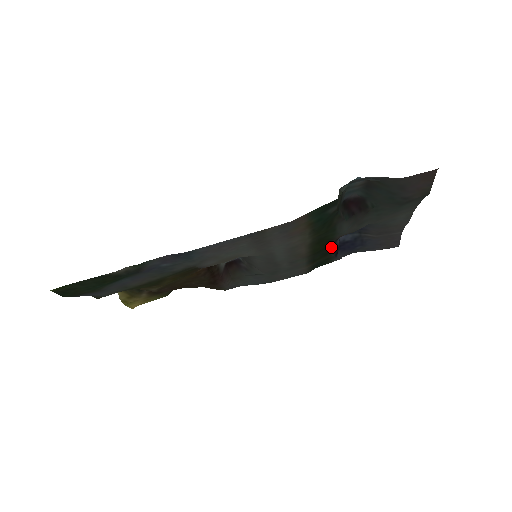
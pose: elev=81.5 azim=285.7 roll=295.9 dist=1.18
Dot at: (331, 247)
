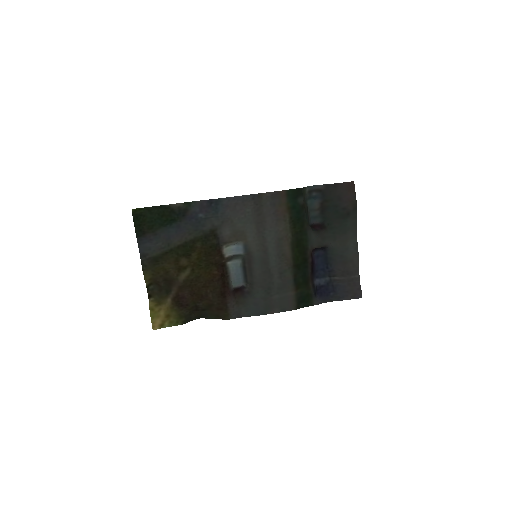
Dot at: (310, 279)
